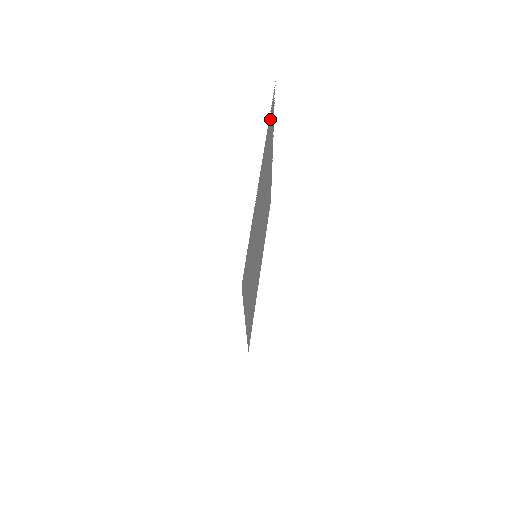
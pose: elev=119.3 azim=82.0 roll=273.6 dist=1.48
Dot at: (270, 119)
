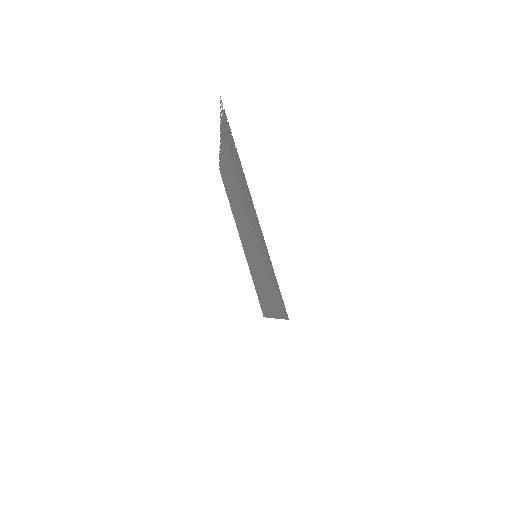
Dot at: (231, 140)
